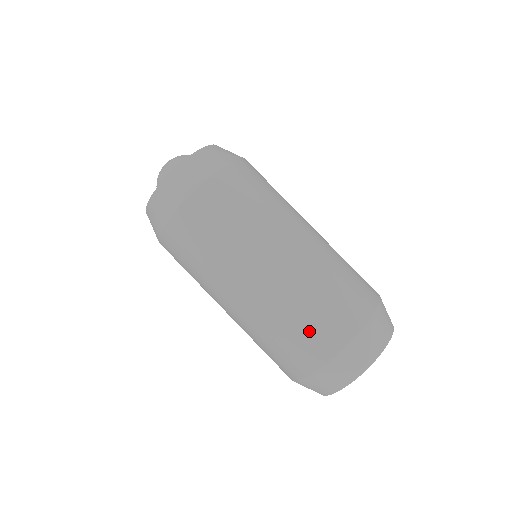
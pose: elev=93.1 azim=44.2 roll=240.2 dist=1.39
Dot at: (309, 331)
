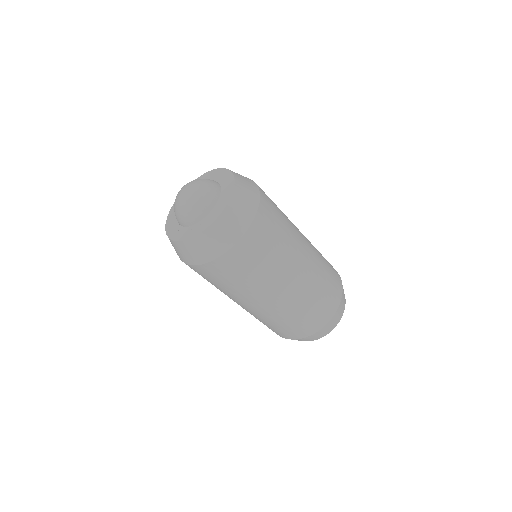
Dot at: occluded
